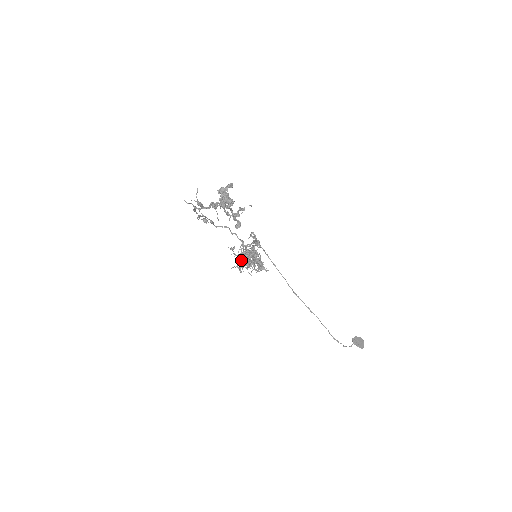
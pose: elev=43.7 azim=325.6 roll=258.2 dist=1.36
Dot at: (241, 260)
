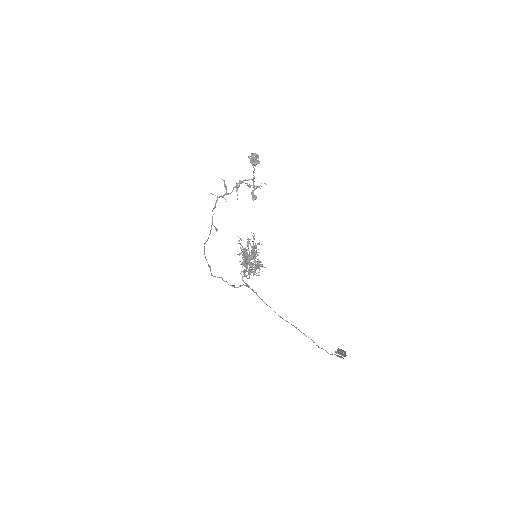
Dot at: (245, 250)
